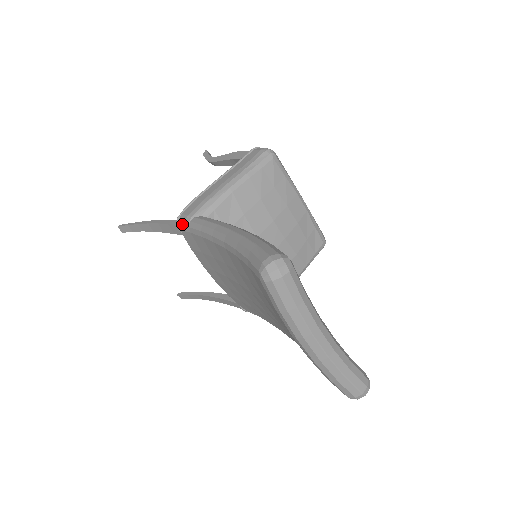
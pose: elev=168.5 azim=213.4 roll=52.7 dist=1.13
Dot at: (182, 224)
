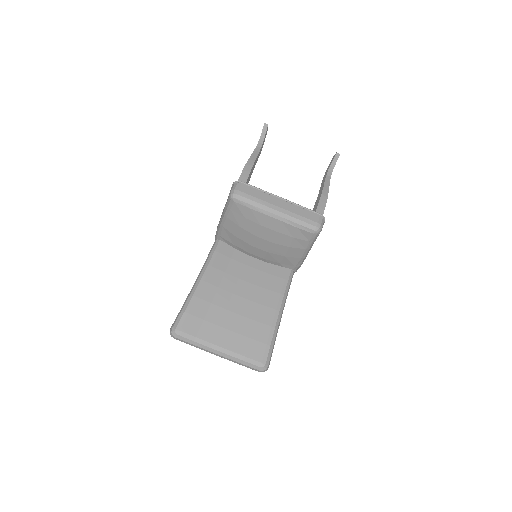
Dot at: occluded
